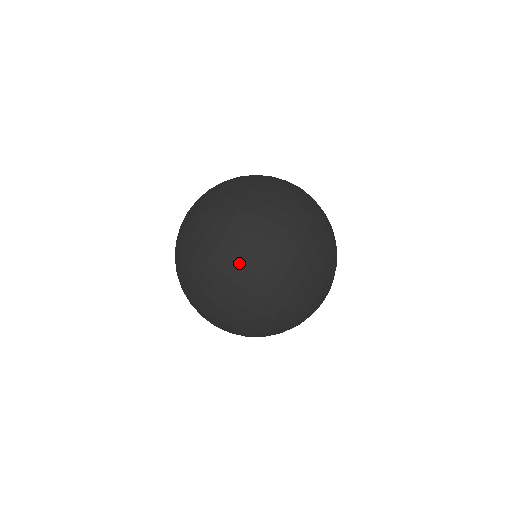
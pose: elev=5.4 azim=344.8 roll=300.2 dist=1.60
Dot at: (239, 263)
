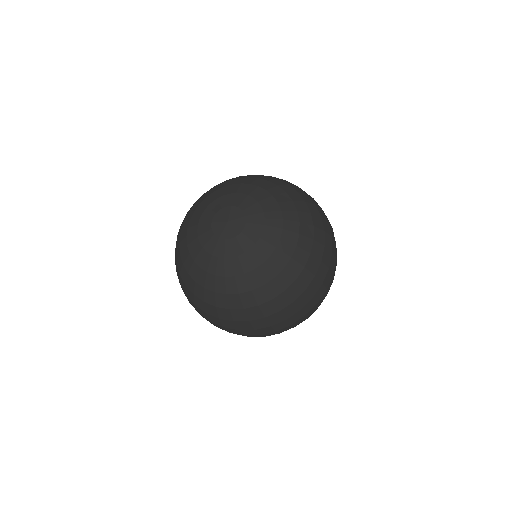
Dot at: (326, 264)
